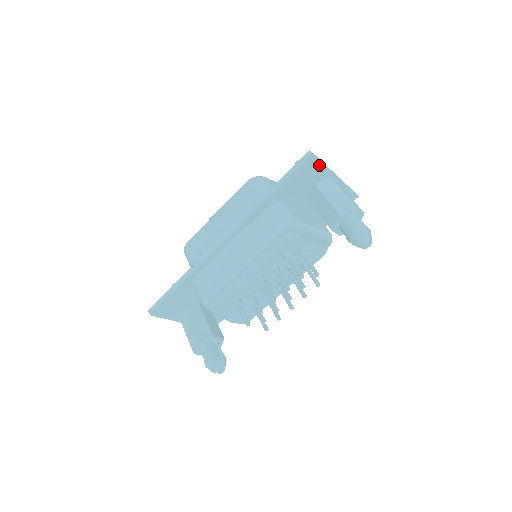
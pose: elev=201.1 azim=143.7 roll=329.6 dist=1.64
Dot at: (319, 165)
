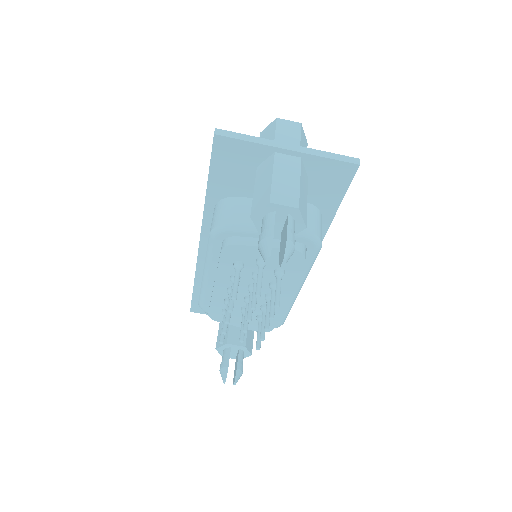
Dot at: (239, 144)
